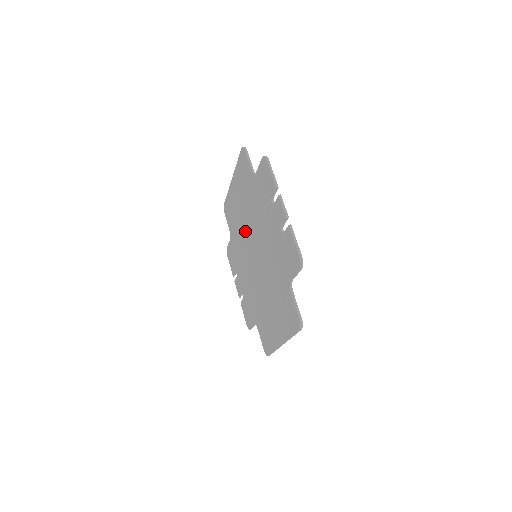
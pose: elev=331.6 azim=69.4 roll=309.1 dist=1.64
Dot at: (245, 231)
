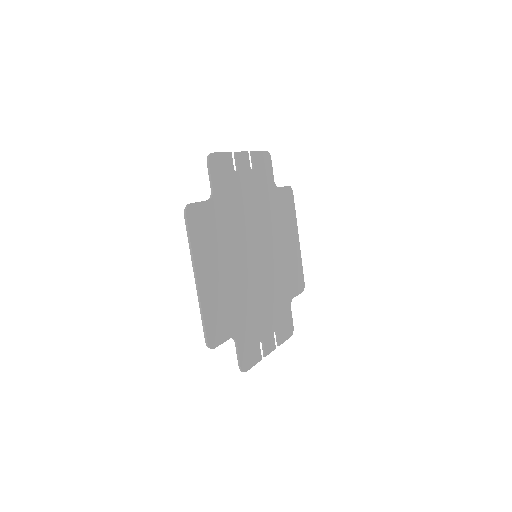
Dot at: (272, 255)
